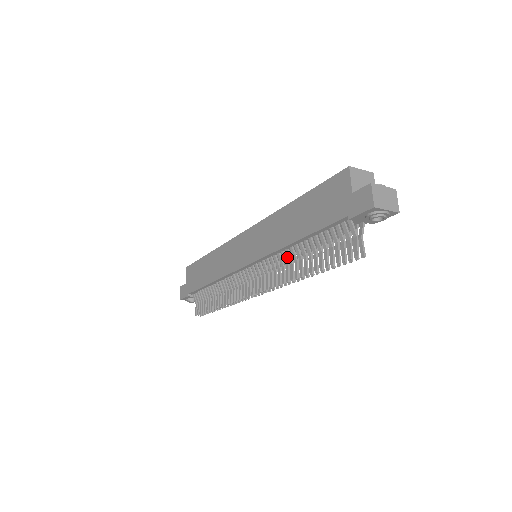
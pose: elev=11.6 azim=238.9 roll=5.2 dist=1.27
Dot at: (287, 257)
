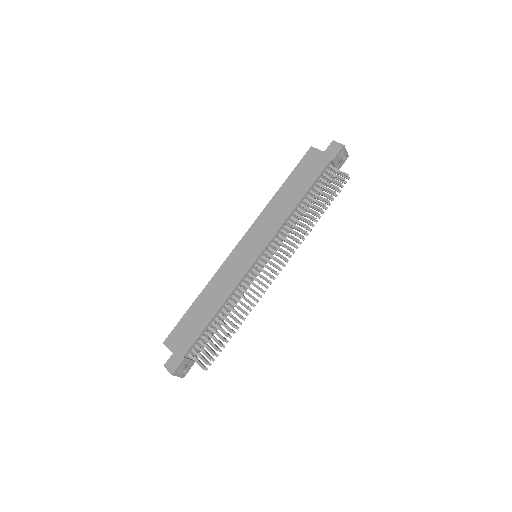
Dot at: occluded
